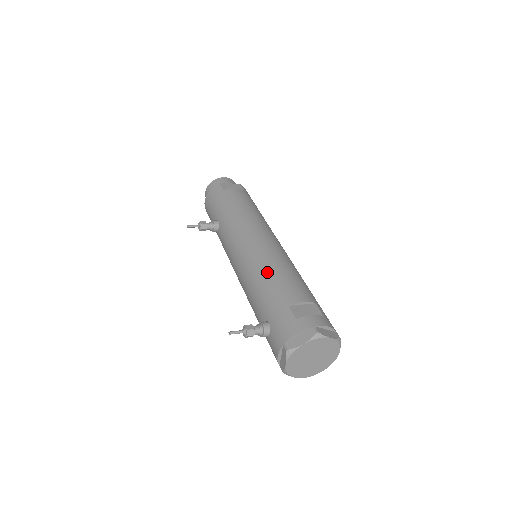
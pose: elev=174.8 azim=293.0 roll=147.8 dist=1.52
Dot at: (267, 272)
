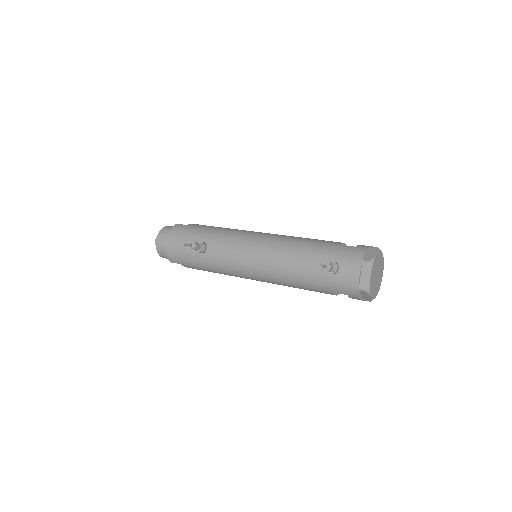
Dot at: (298, 240)
